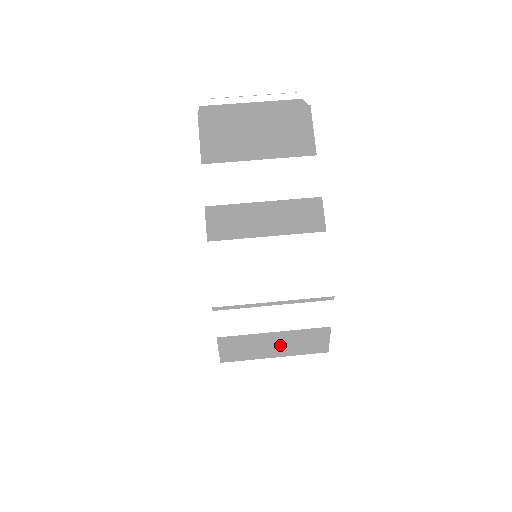
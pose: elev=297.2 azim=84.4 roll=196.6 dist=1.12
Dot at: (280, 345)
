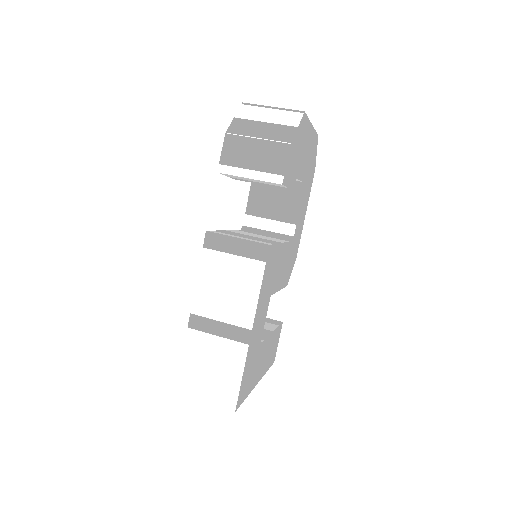
Dot at: (265, 131)
